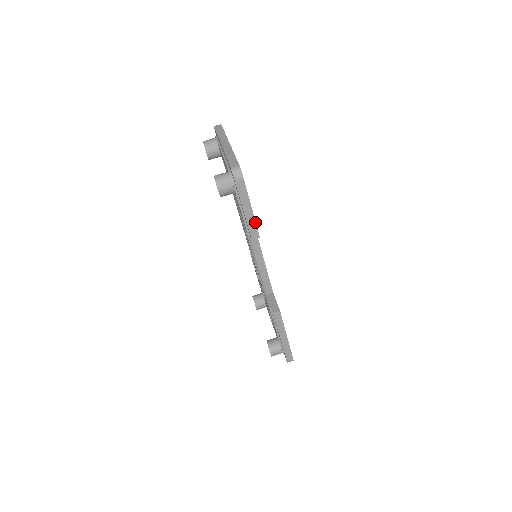
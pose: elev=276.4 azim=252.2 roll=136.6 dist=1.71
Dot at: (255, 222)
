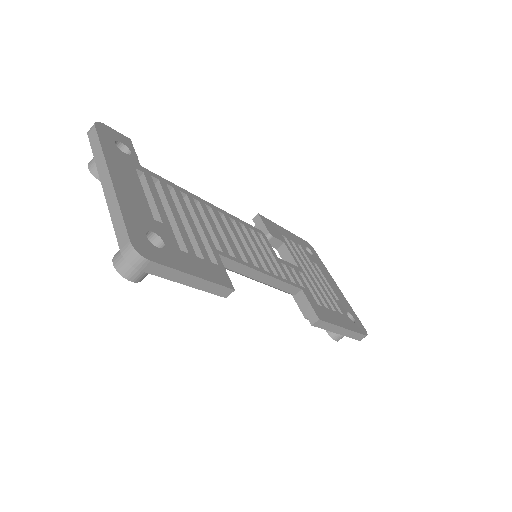
Dot at: (213, 283)
